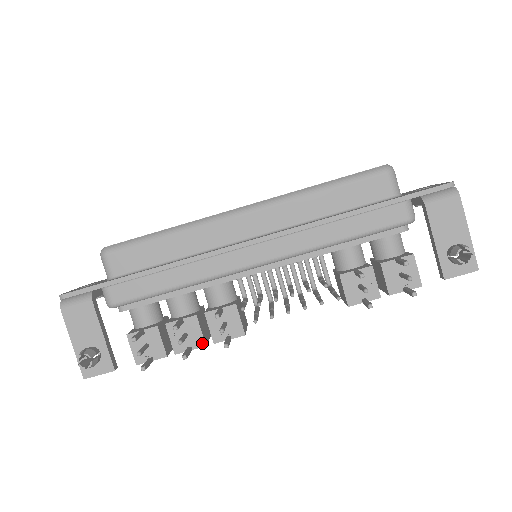
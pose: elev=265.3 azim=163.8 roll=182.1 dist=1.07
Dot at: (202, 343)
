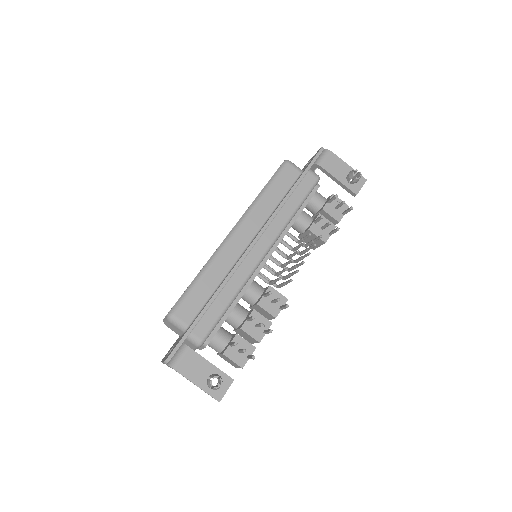
Dot at: (269, 323)
